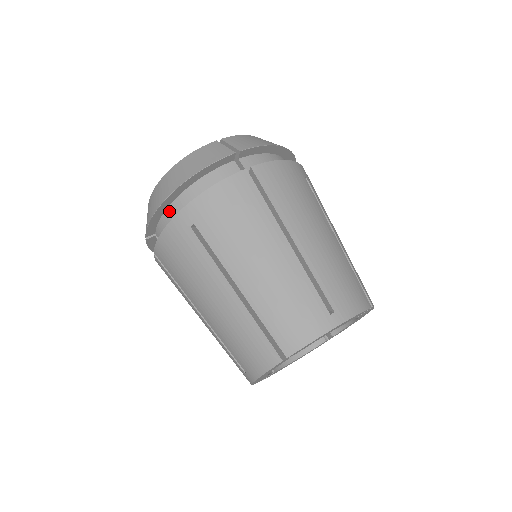
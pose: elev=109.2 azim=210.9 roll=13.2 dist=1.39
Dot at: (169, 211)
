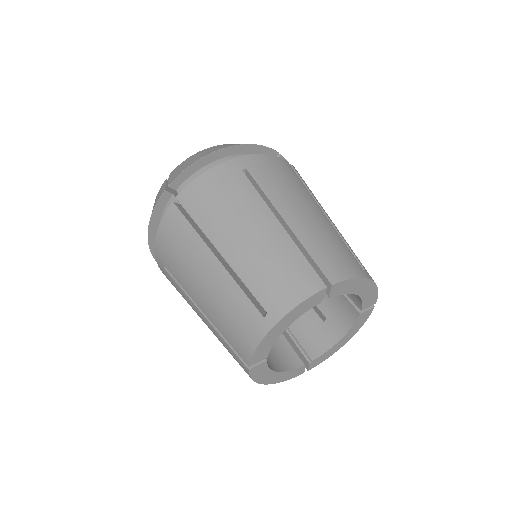
Dot at: (212, 165)
